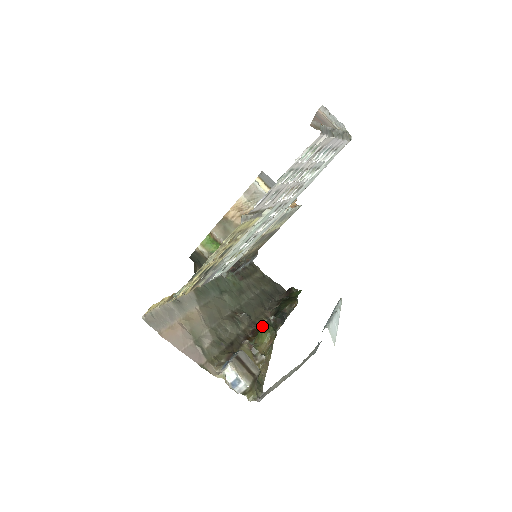
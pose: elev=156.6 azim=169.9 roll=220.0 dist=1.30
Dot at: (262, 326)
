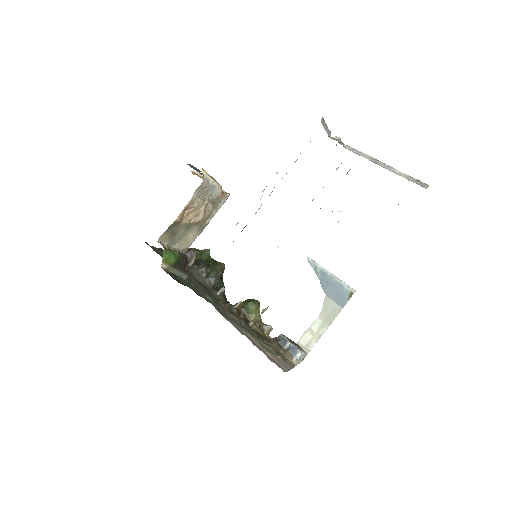
Dot at: (250, 304)
